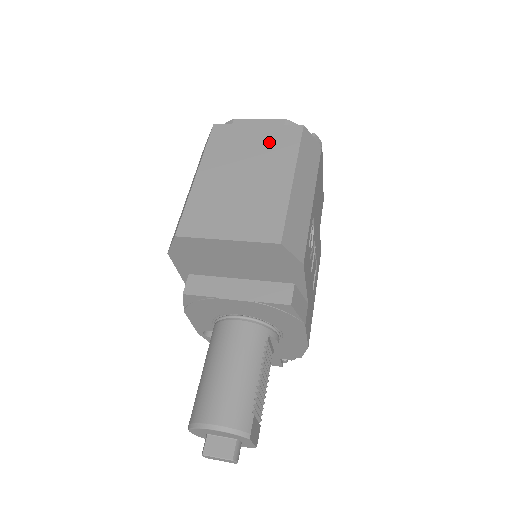
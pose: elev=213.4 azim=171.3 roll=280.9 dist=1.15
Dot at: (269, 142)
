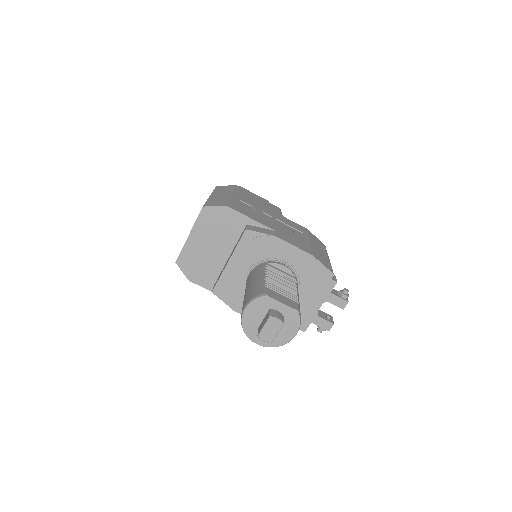
Dot at: occluded
